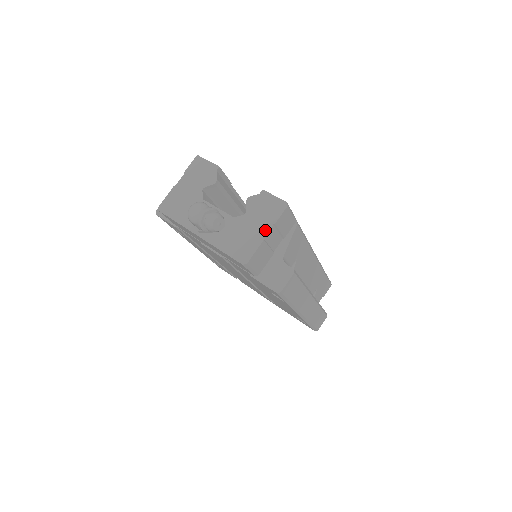
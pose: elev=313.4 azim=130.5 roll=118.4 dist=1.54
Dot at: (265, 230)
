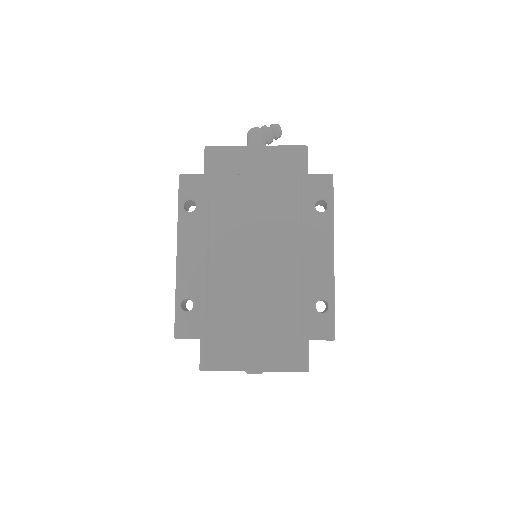
Dot at: occluded
